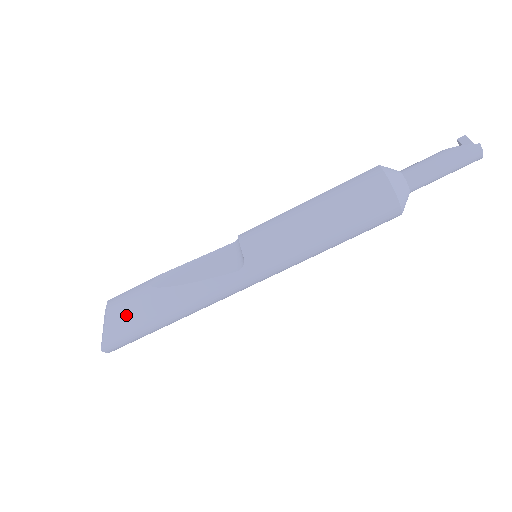
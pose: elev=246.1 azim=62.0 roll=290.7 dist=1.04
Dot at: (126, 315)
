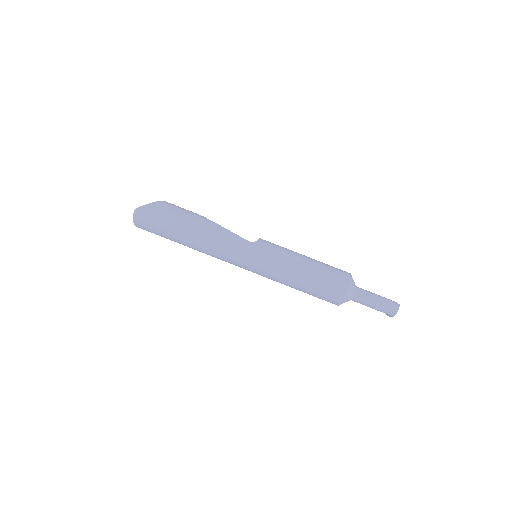
Dot at: (174, 208)
